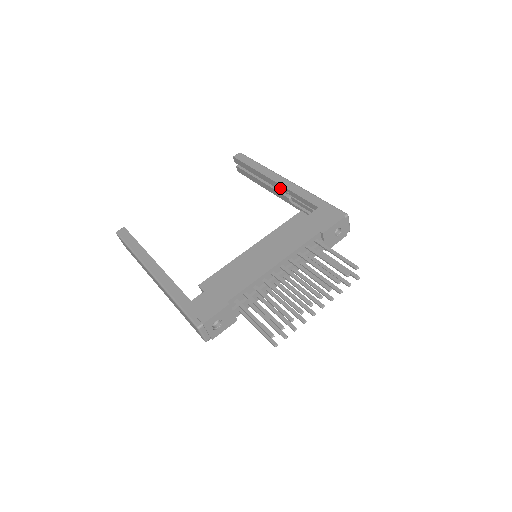
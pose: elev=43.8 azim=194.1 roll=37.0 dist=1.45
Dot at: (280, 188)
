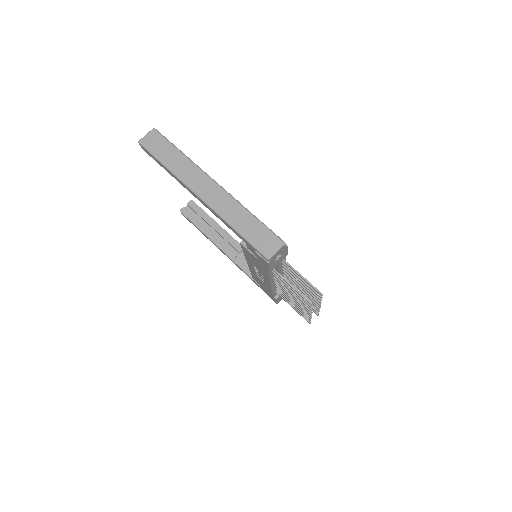
Dot at: (235, 245)
